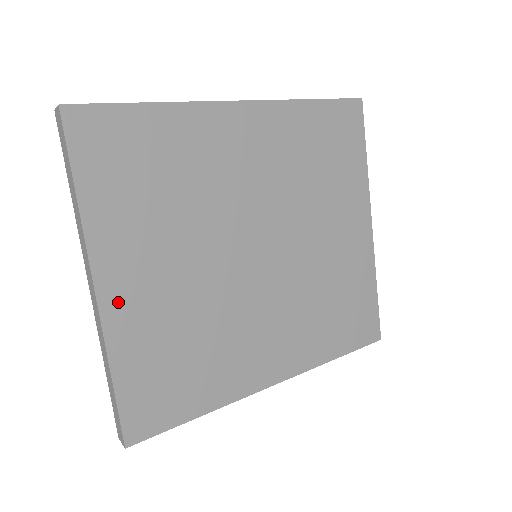
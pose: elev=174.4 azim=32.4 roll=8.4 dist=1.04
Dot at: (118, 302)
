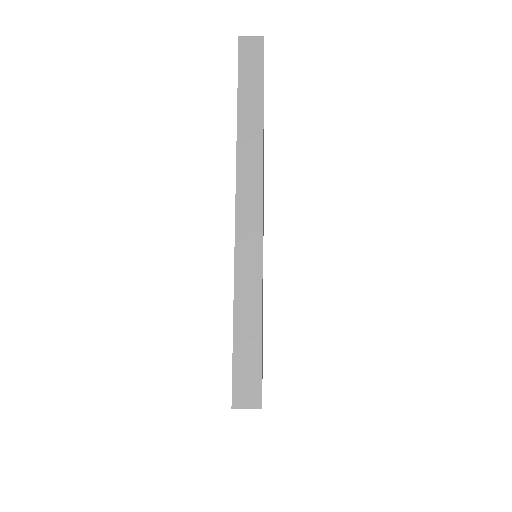
Dot at: occluded
